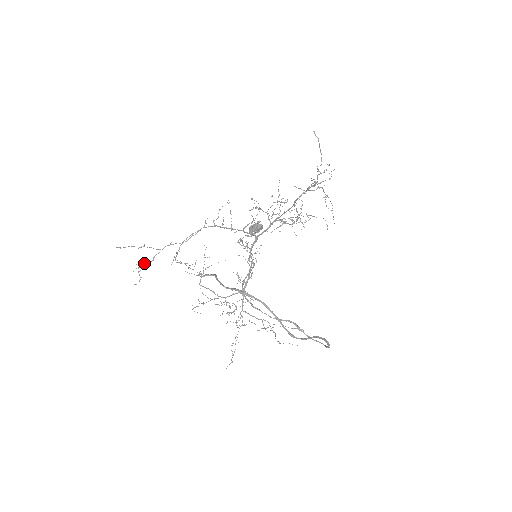
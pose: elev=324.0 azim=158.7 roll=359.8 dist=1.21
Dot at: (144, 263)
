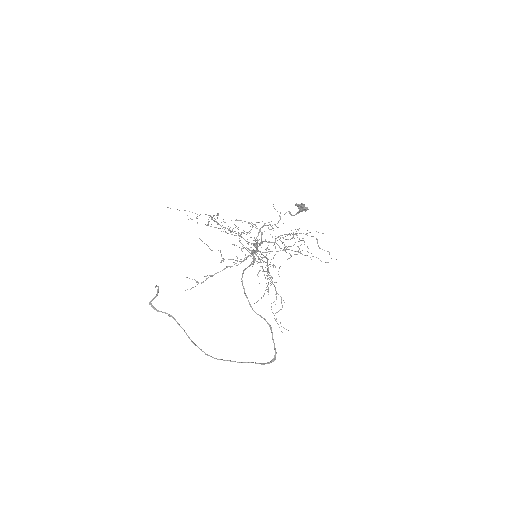
Dot at: occluded
